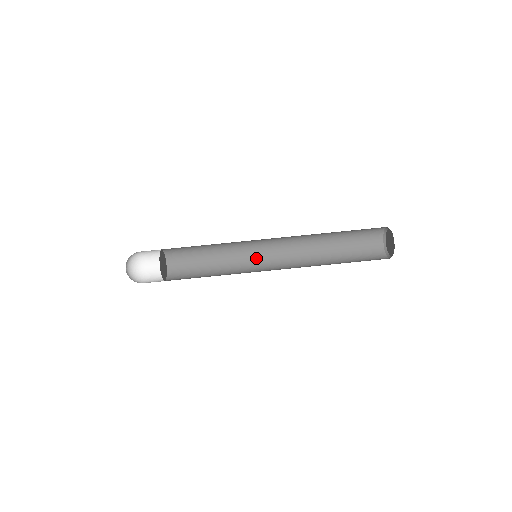
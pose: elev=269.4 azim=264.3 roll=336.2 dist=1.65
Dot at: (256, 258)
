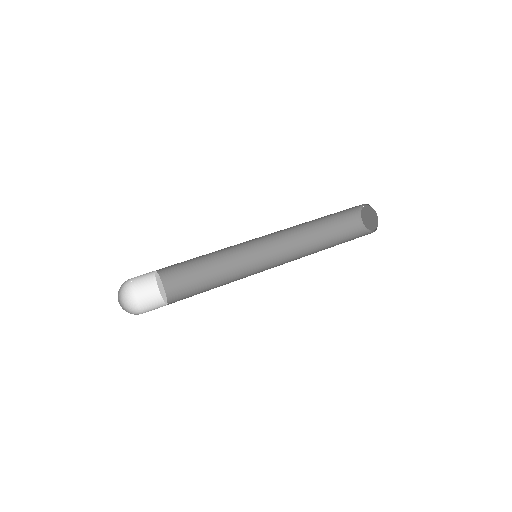
Dot at: occluded
